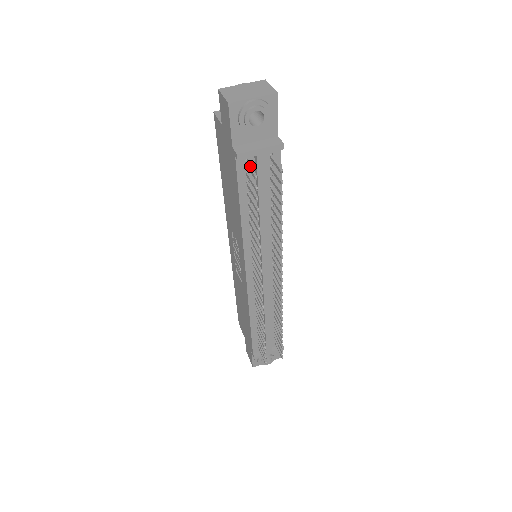
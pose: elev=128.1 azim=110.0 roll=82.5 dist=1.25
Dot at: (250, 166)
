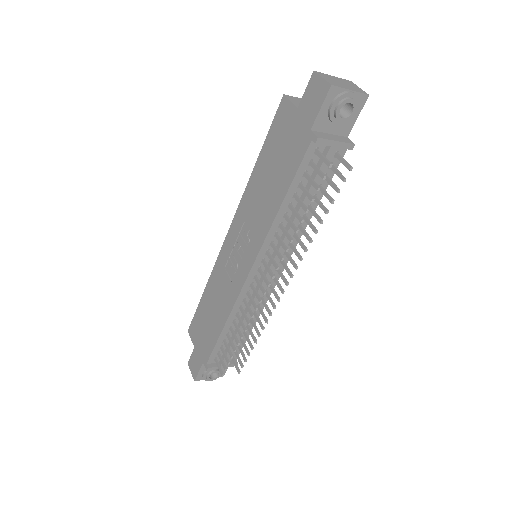
Dot at: (322, 154)
